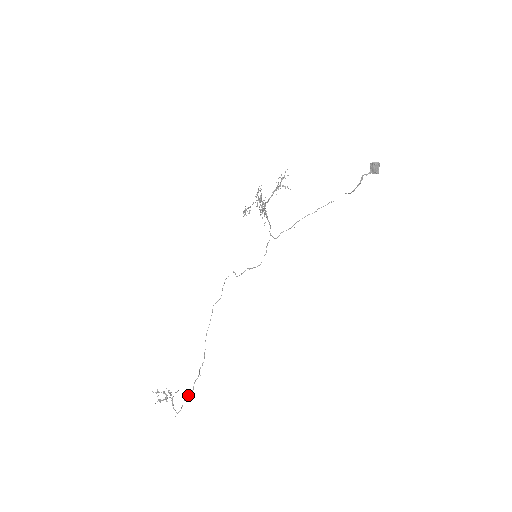
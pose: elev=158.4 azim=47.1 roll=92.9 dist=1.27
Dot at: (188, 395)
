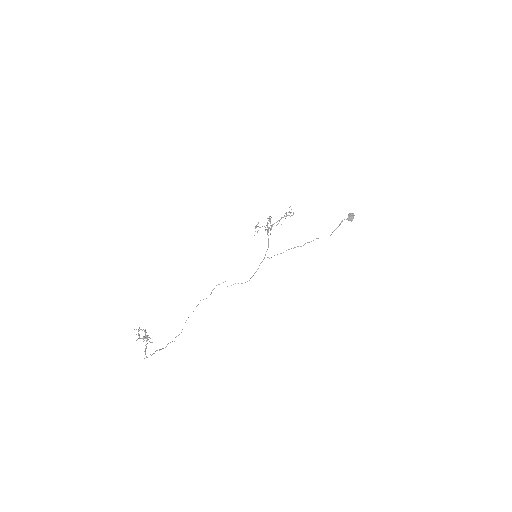
Dot at: (160, 349)
